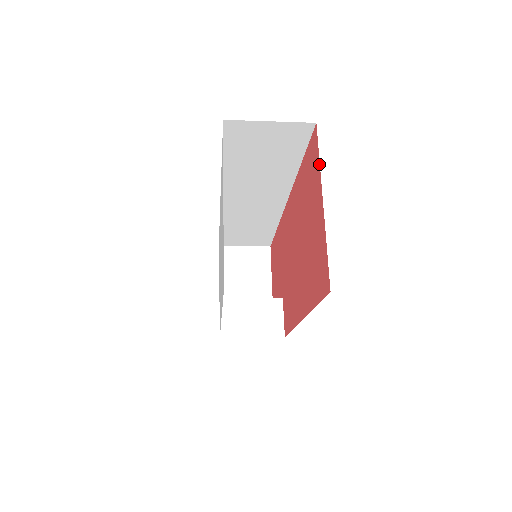
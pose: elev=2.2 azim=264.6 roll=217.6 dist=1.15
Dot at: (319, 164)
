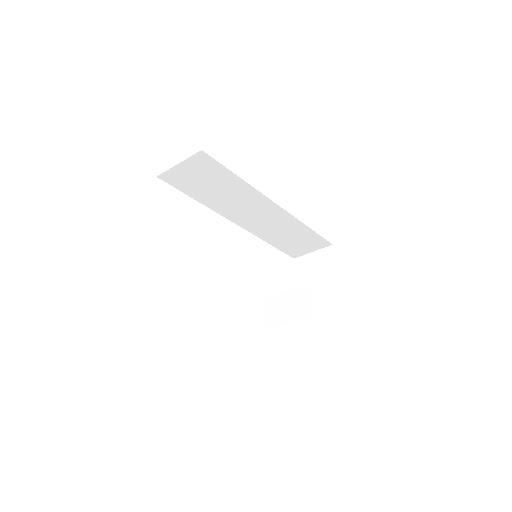
Dot at: occluded
